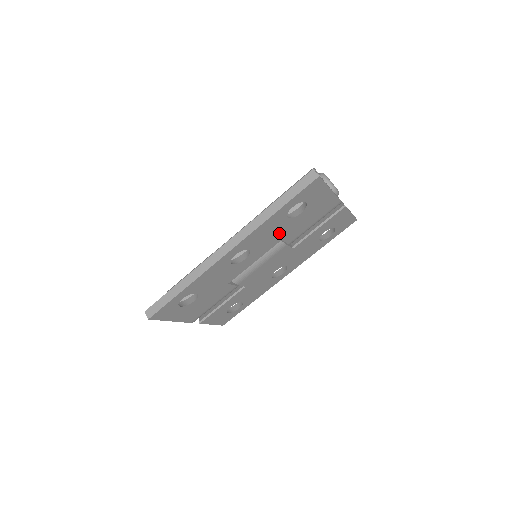
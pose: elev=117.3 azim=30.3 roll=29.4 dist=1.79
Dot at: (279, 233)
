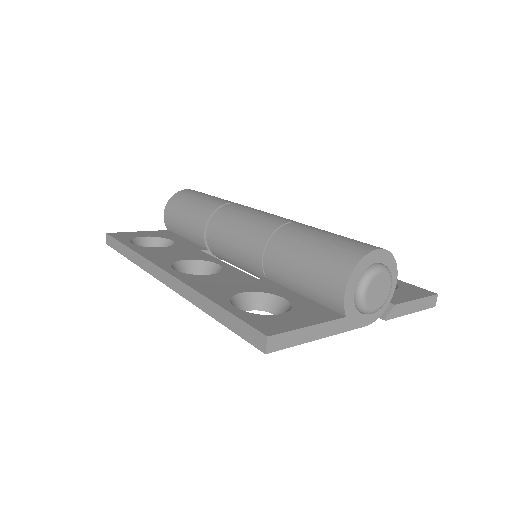
Dot at: occluded
